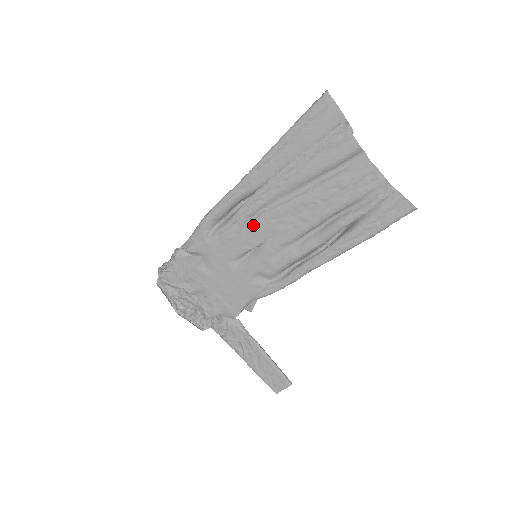
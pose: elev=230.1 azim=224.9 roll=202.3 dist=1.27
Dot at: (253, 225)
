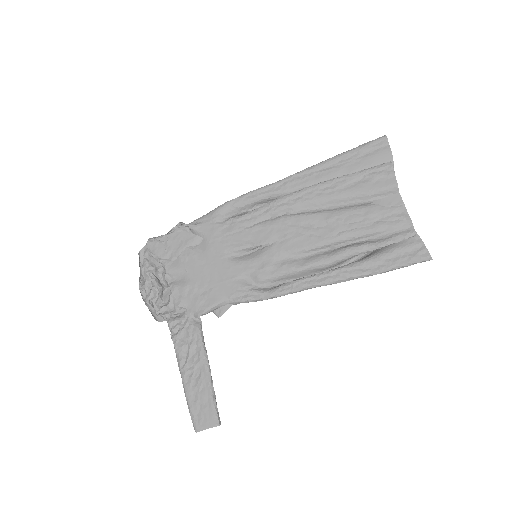
Dot at: (269, 223)
